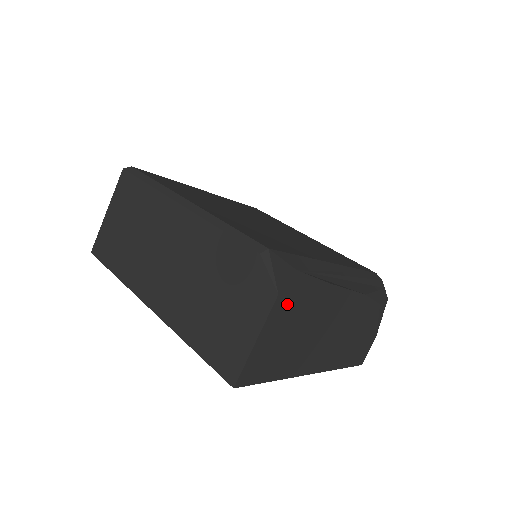
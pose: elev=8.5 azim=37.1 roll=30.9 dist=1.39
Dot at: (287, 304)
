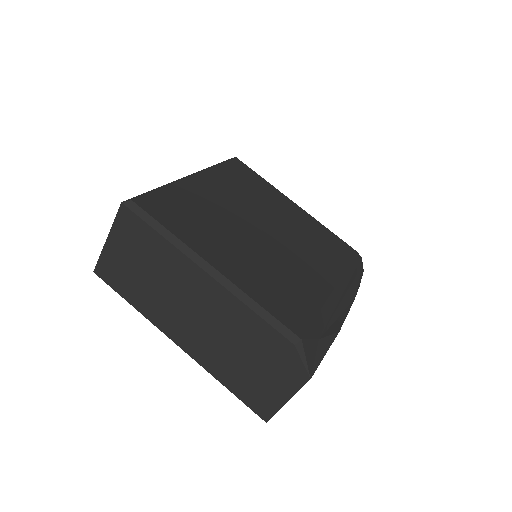
Dot at: occluded
